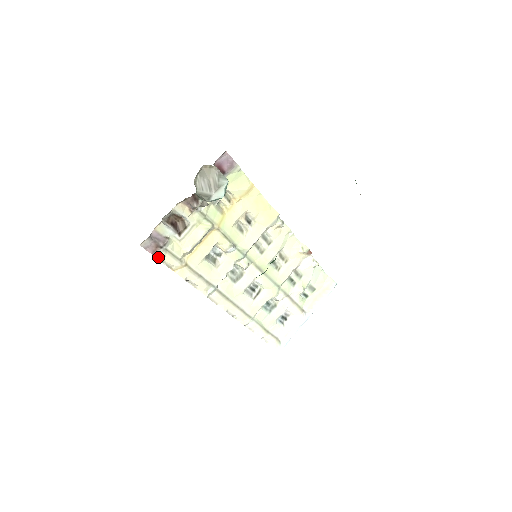
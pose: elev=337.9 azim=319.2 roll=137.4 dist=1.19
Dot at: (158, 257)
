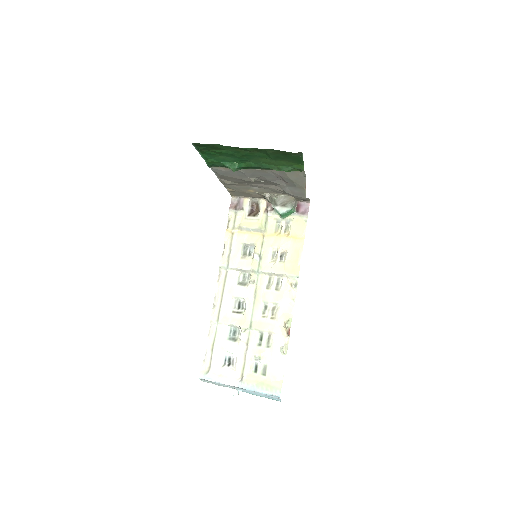
Dot at: (230, 212)
